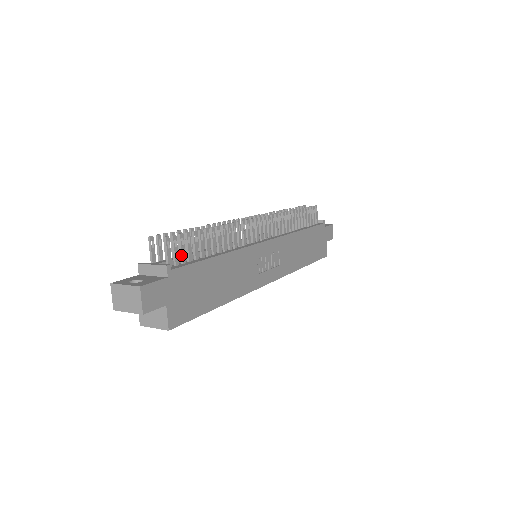
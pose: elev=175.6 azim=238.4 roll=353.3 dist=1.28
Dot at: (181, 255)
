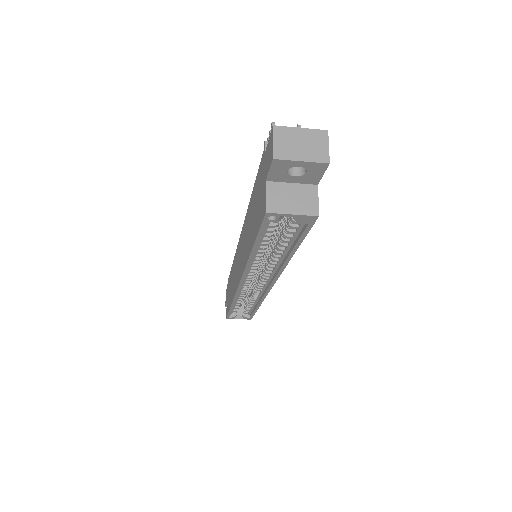
Dot at: occluded
